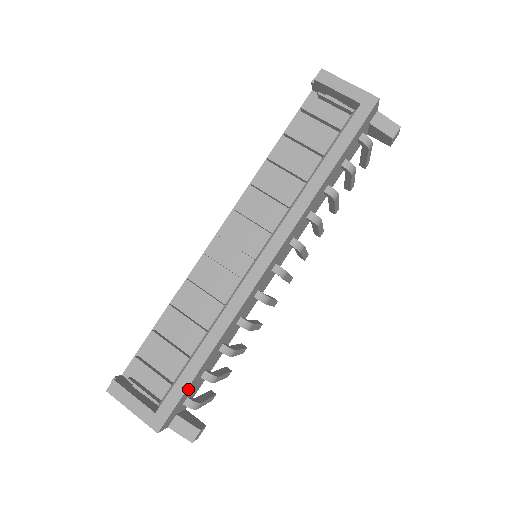
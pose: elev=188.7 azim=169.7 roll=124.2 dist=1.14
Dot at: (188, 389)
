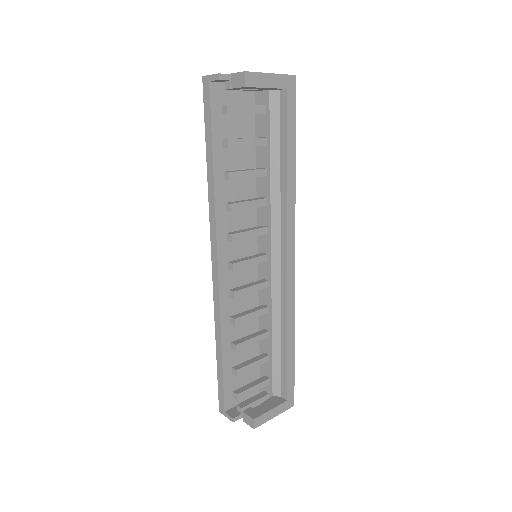
Dot at: occluded
